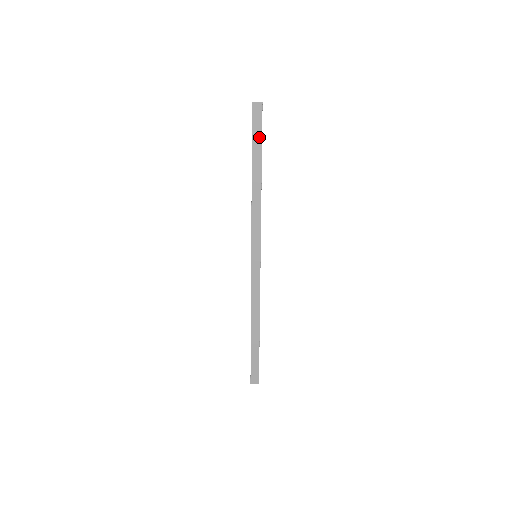
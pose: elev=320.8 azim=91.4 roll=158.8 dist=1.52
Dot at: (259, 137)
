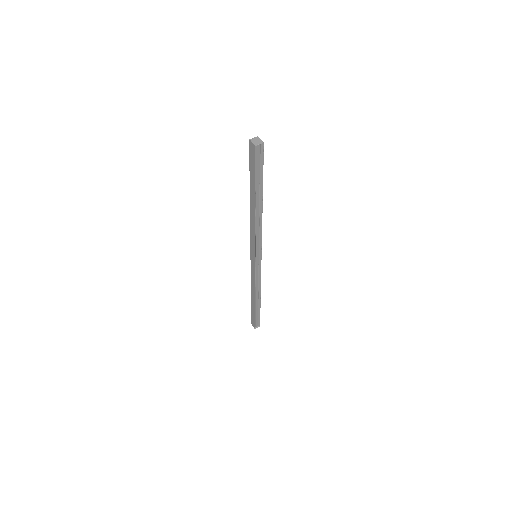
Dot at: (254, 174)
